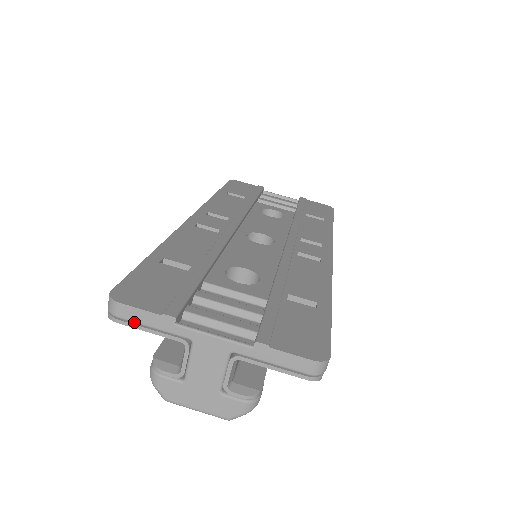
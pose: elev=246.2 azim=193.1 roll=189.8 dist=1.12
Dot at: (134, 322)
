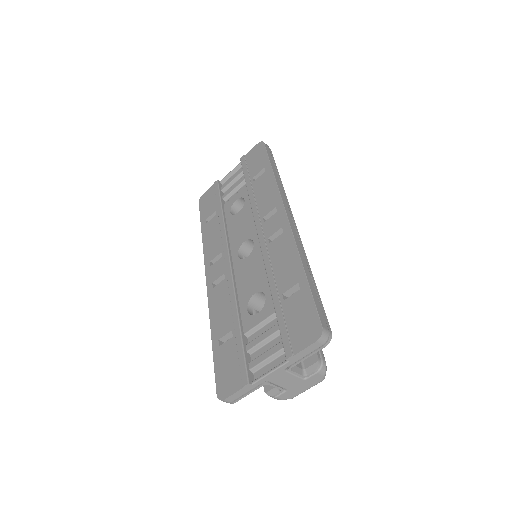
Dot at: (239, 398)
